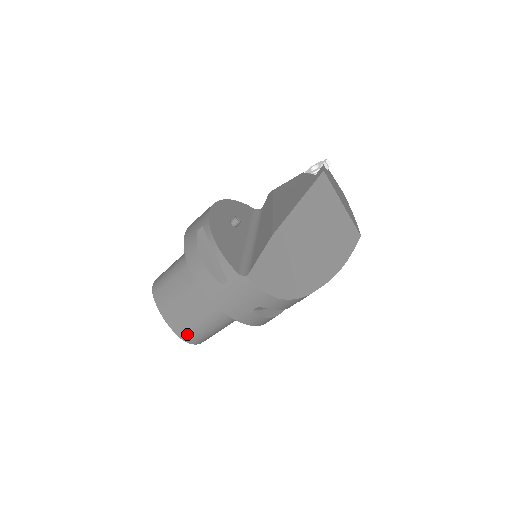
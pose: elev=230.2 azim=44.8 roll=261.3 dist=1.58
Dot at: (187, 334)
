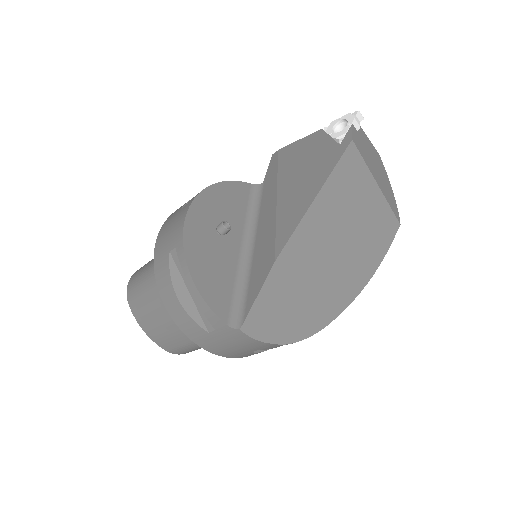
Dot at: (175, 350)
